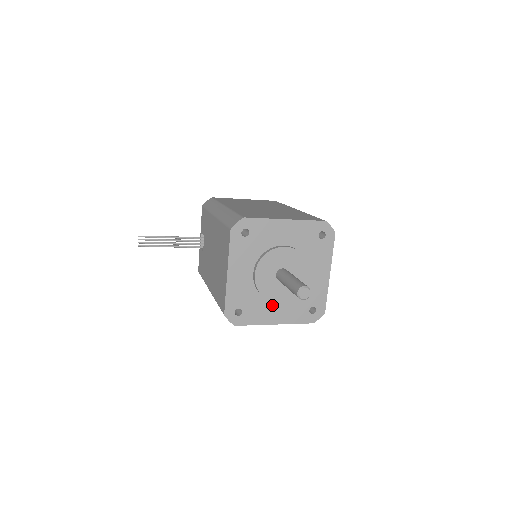
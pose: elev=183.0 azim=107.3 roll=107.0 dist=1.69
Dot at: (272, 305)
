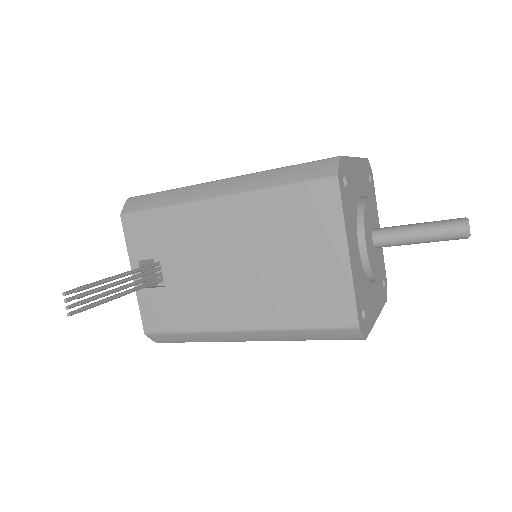
Dot at: (372, 290)
